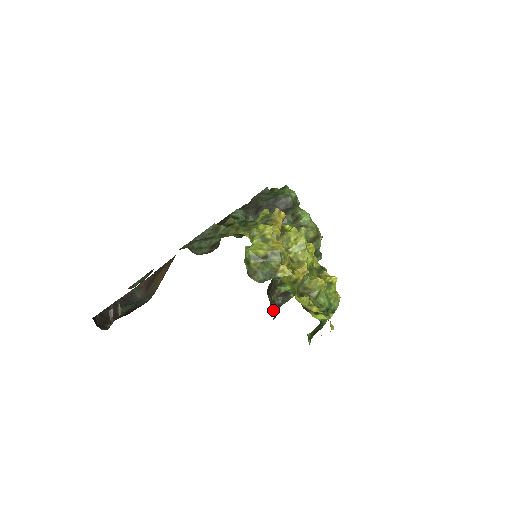
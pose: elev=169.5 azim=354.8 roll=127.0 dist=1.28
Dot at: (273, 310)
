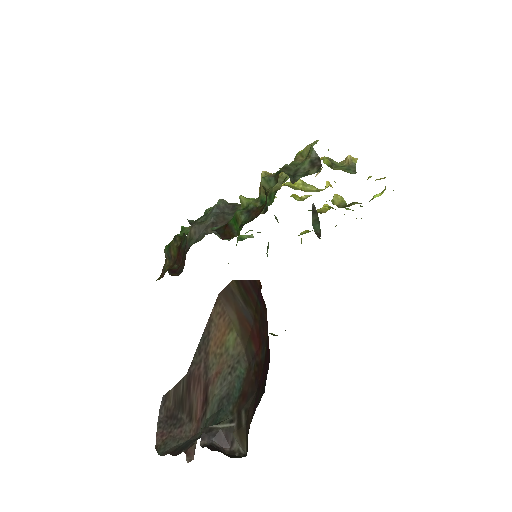
Dot at: (273, 335)
